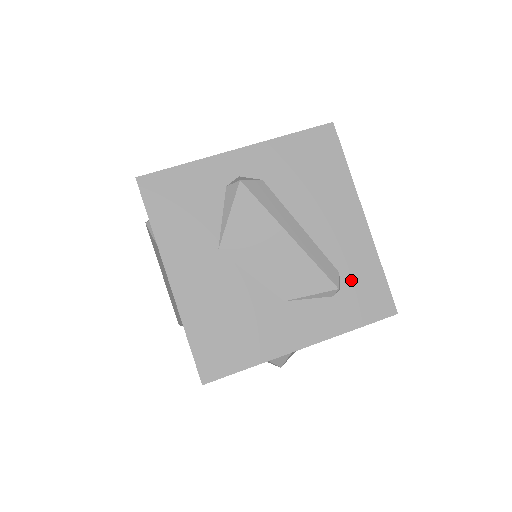
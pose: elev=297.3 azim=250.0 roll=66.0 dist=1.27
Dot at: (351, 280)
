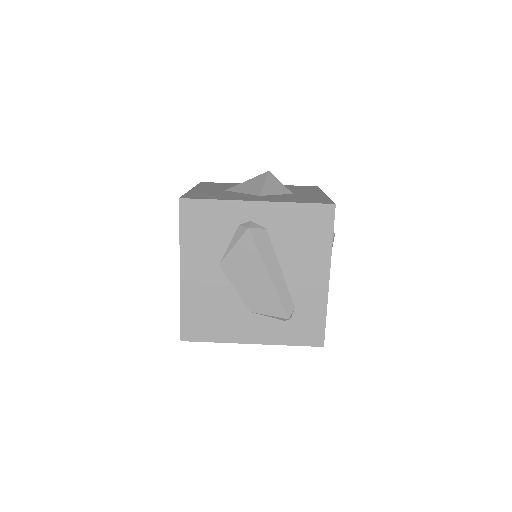
Dot at: (301, 315)
